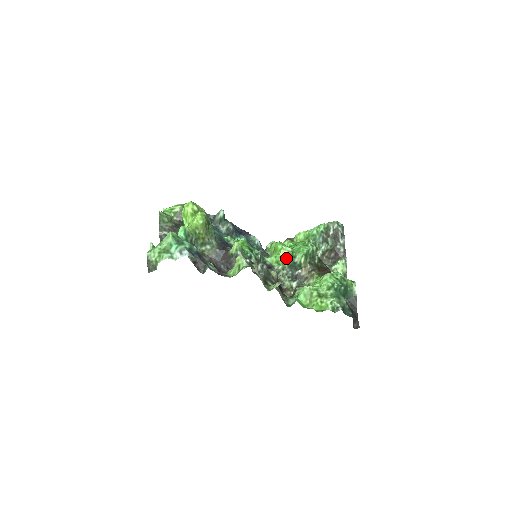
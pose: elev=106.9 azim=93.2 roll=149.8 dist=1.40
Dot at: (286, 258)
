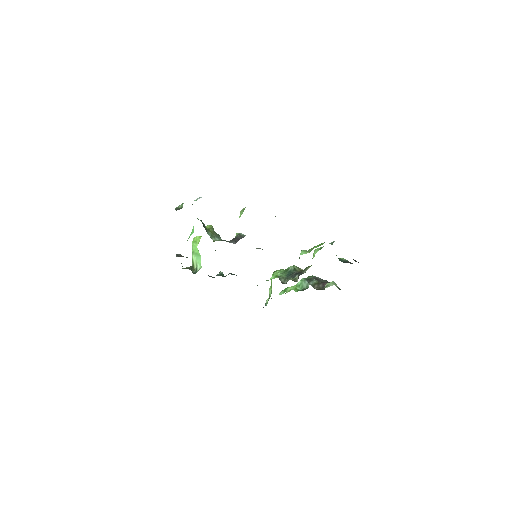
Dot at: (282, 273)
